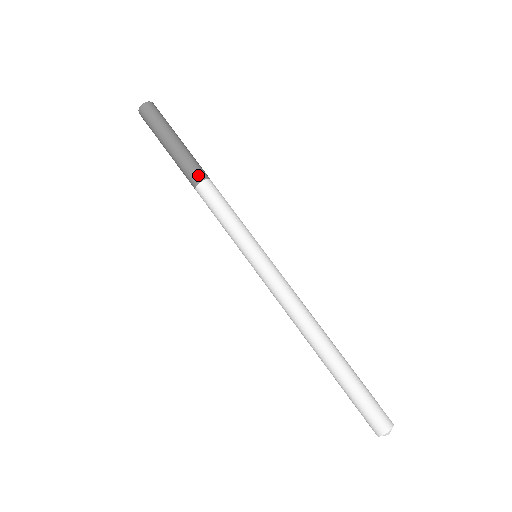
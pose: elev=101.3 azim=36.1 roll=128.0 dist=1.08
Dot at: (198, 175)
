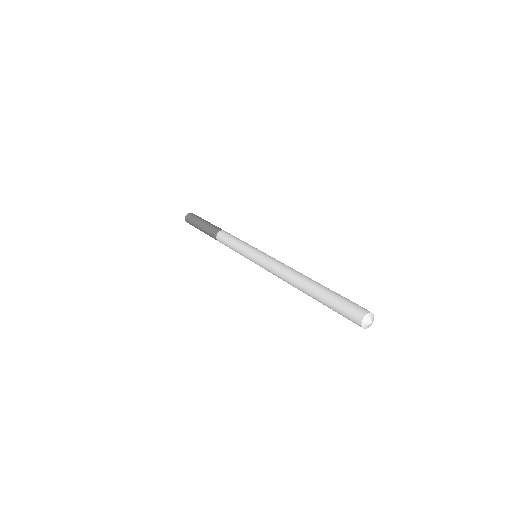
Dot at: occluded
